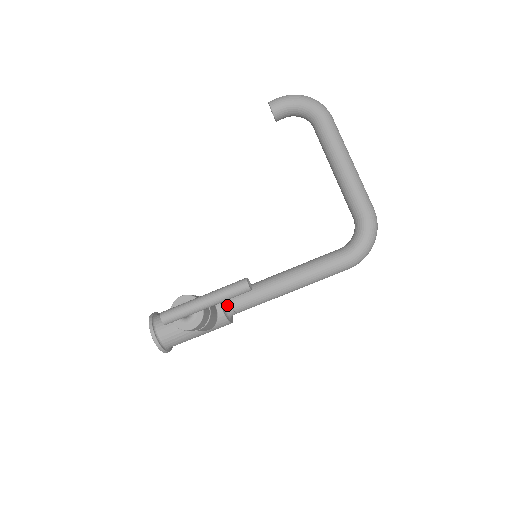
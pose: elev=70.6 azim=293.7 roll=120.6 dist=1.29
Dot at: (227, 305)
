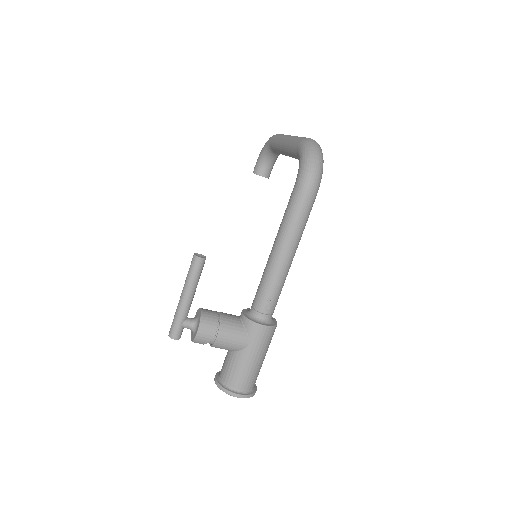
Dot at: (251, 311)
